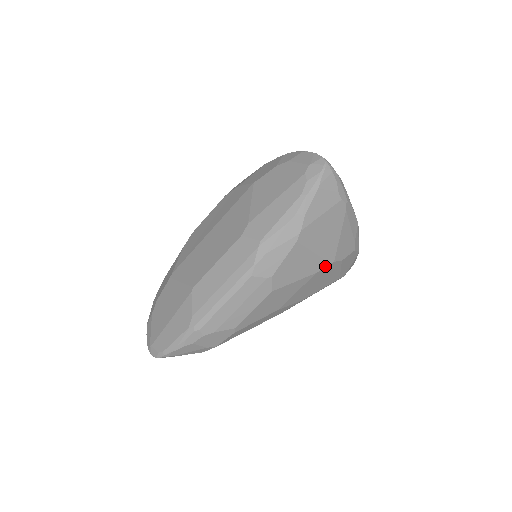
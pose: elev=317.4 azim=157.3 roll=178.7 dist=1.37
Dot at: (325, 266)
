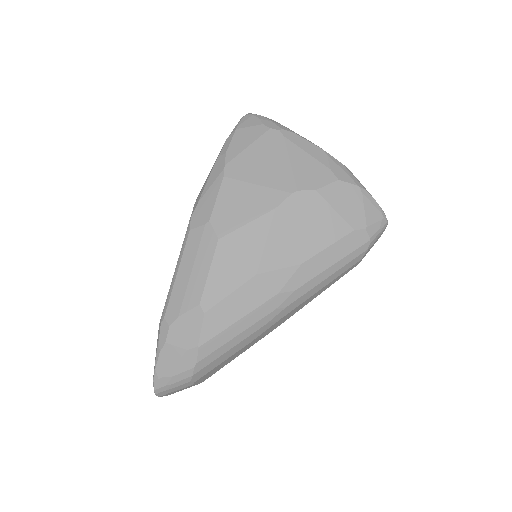
Dot at: (285, 198)
